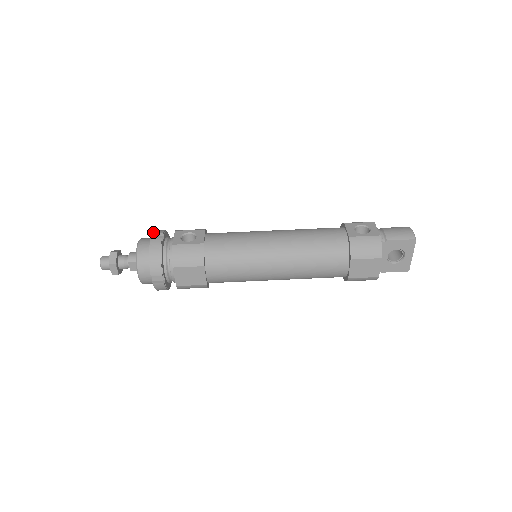
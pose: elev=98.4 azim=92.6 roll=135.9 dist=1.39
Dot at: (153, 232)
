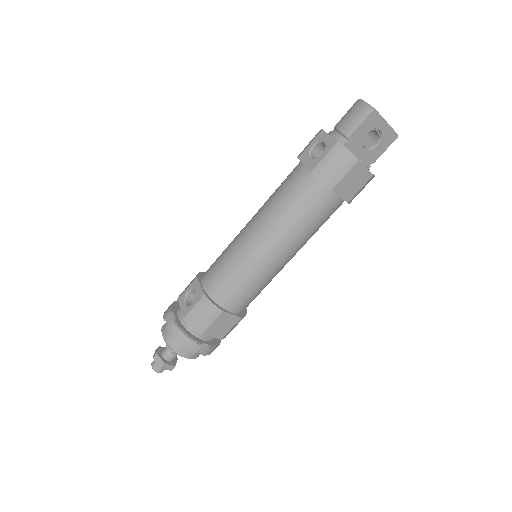
Dot at: (163, 317)
